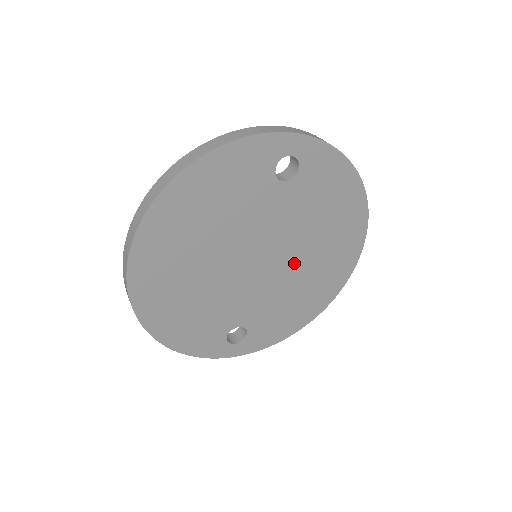
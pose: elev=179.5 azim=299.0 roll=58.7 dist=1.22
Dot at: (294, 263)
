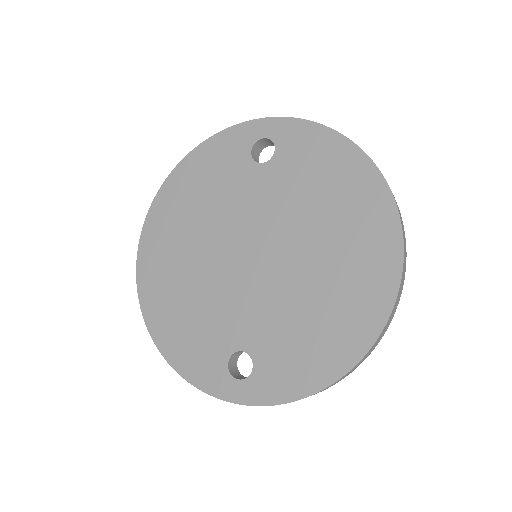
Dot at: (297, 261)
